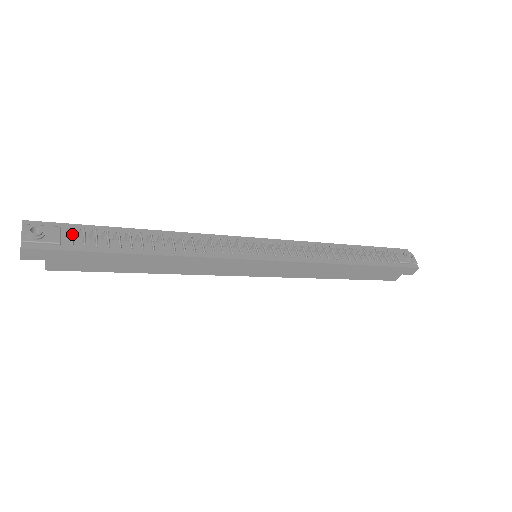
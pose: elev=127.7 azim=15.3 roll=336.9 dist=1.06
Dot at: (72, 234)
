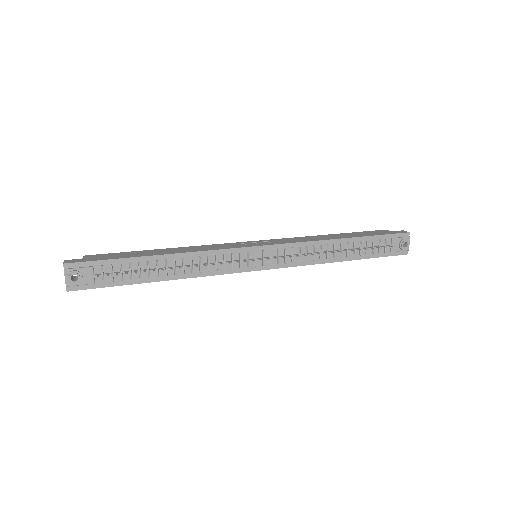
Dot at: (102, 273)
